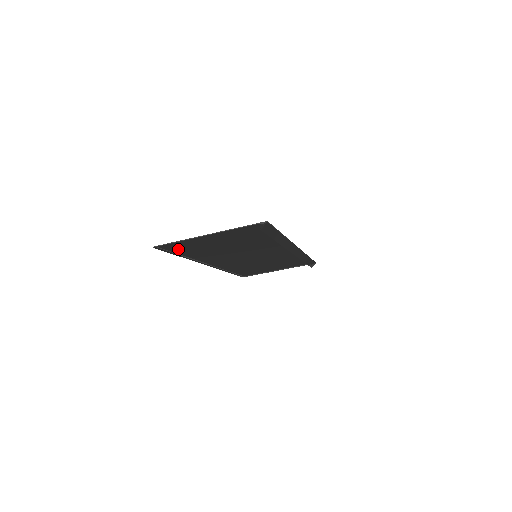
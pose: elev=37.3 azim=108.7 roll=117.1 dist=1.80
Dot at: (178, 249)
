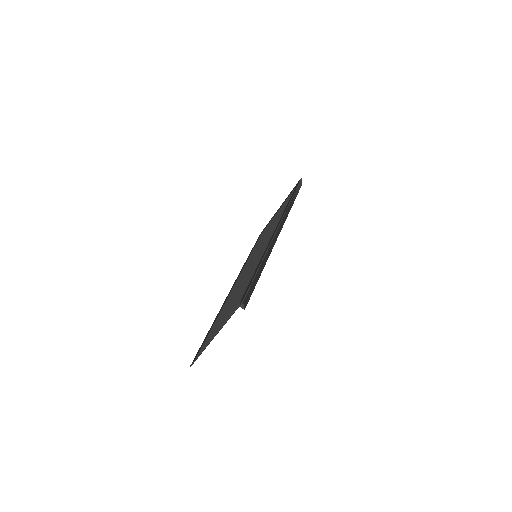
Dot at: (205, 340)
